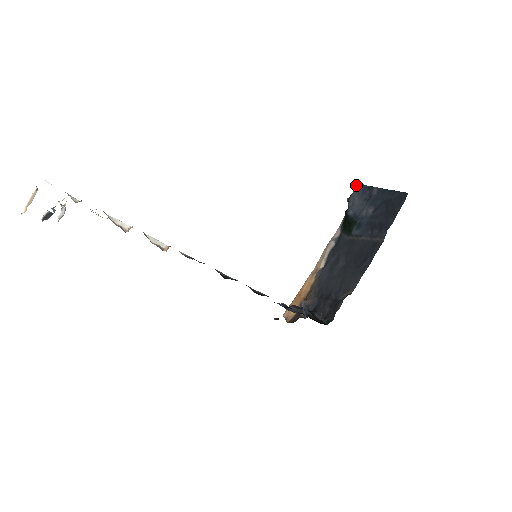
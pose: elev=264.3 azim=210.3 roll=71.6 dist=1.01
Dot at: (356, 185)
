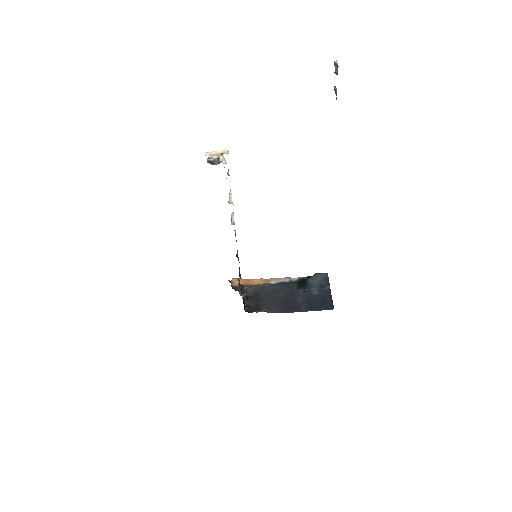
Dot at: (326, 273)
